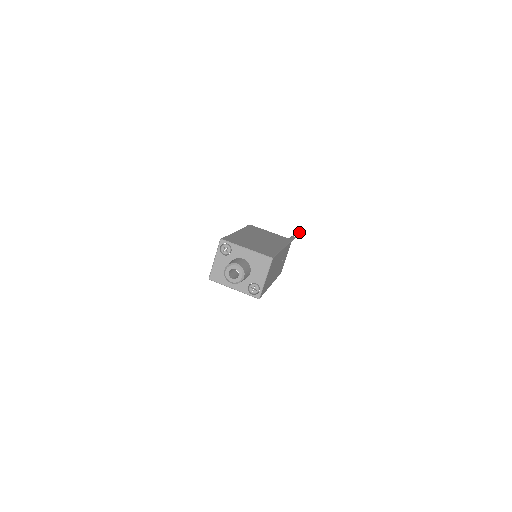
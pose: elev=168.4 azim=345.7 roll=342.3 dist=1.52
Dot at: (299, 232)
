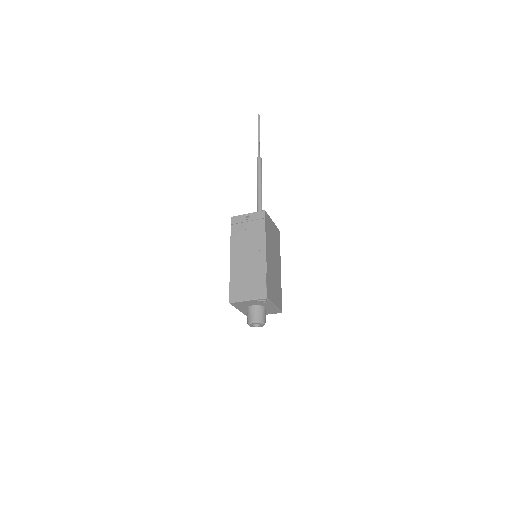
Dot at: occluded
